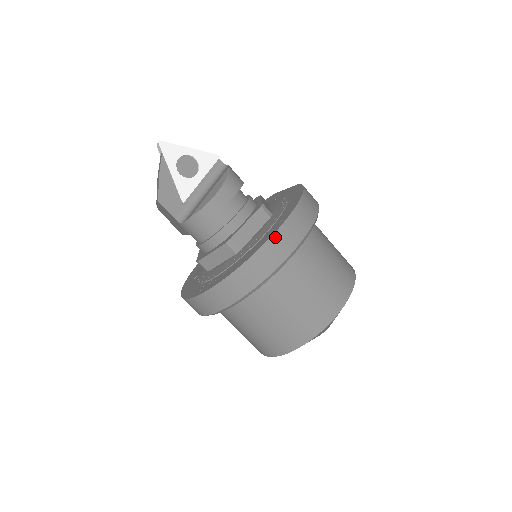
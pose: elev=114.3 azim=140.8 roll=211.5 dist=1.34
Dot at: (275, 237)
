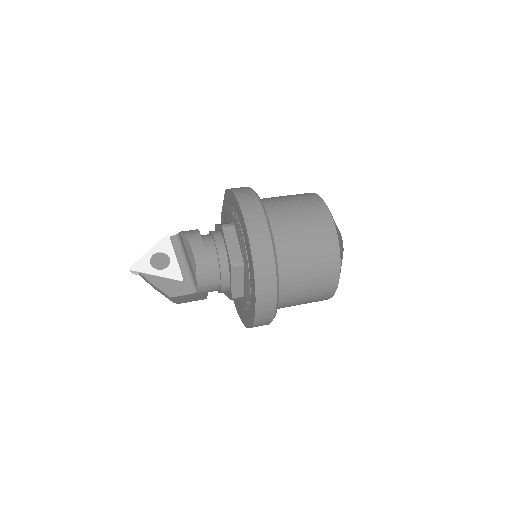
Dot at: (249, 229)
